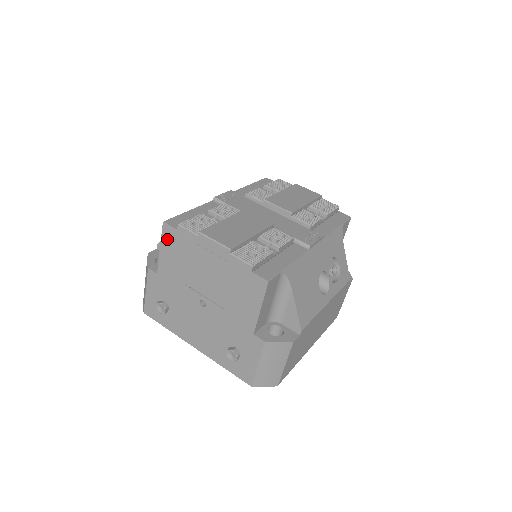
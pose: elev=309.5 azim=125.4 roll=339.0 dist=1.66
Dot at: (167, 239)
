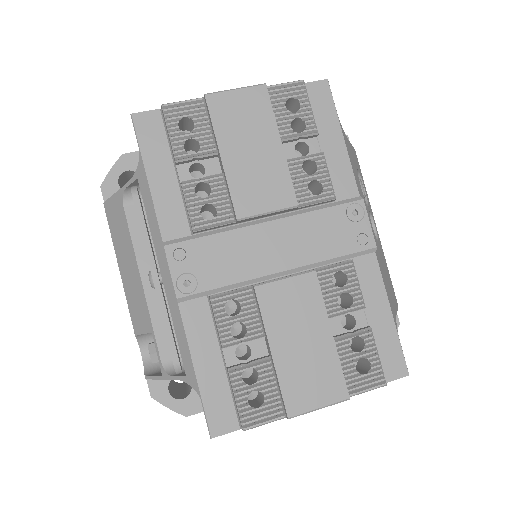
Dot at: occluded
